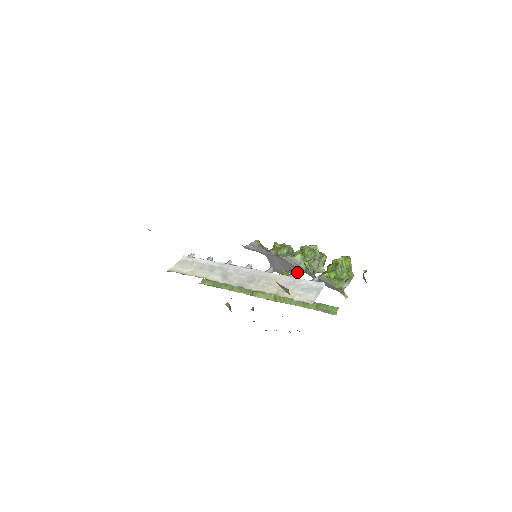
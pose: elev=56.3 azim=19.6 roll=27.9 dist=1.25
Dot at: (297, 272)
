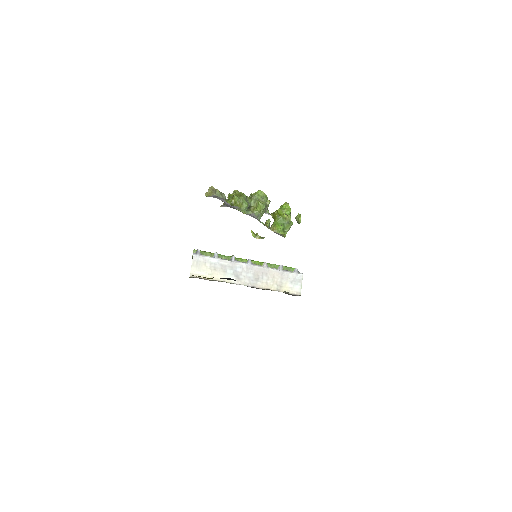
Dot at: occluded
